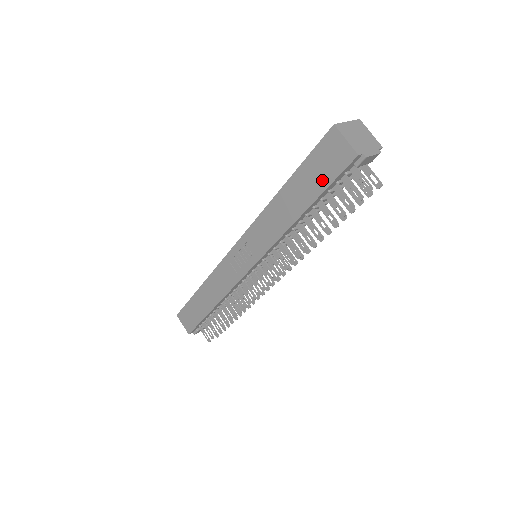
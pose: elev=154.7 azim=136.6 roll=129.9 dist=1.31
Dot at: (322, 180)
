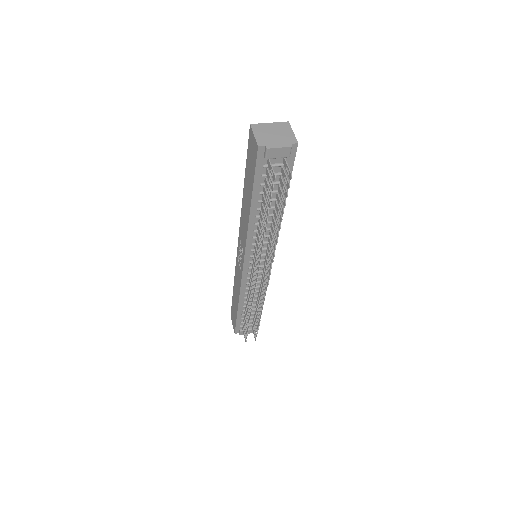
Dot at: (252, 174)
